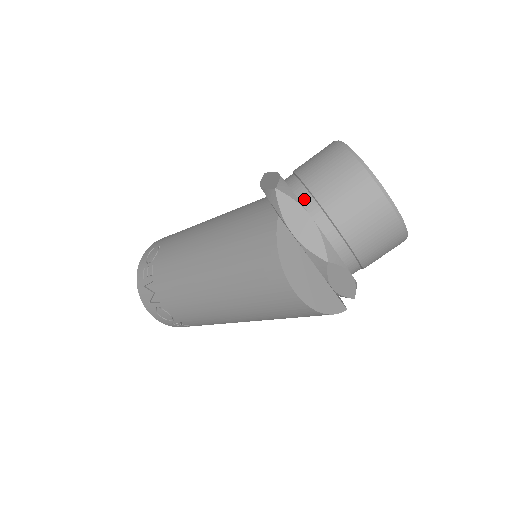
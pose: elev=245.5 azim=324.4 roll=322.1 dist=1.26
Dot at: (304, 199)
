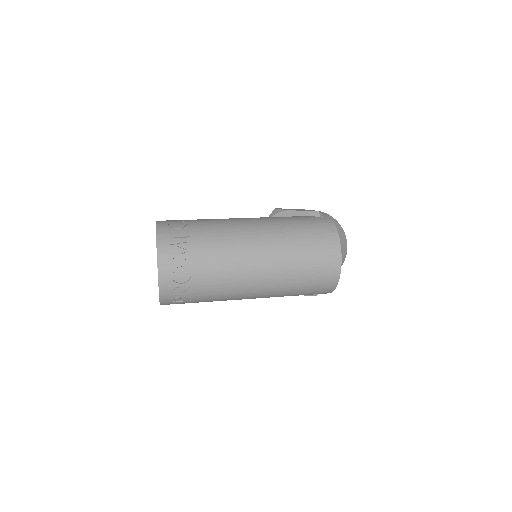
Dot at: occluded
